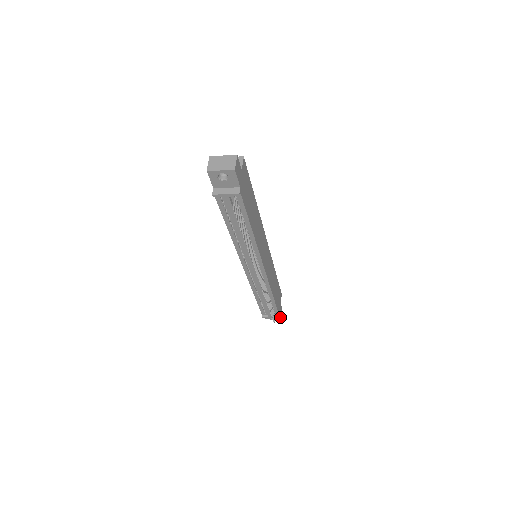
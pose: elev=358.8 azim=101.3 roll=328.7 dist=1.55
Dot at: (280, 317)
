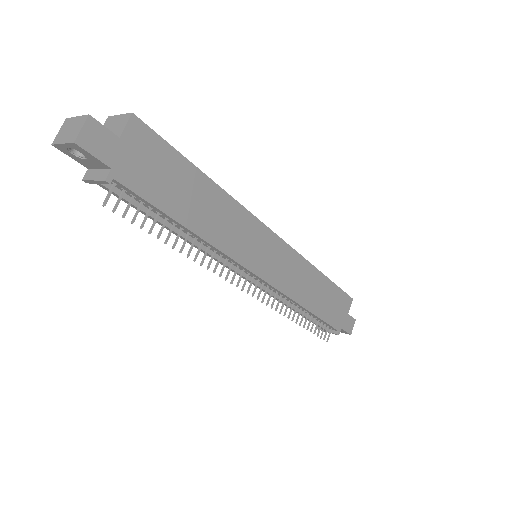
Dot at: (346, 332)
